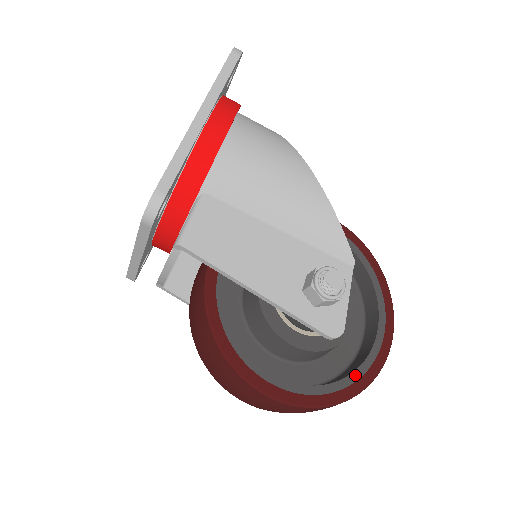
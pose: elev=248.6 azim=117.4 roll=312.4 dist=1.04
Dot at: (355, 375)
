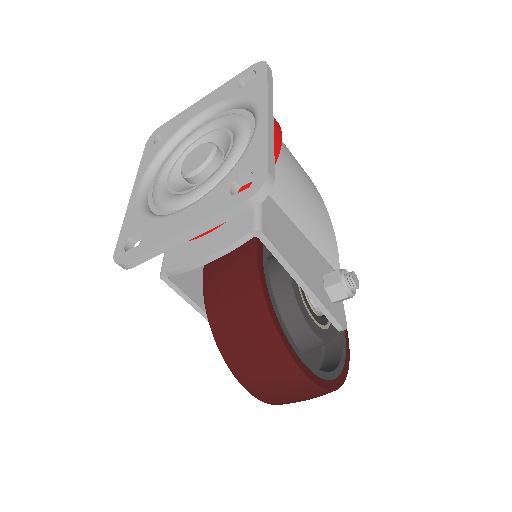
Dot at: (341, 364)
